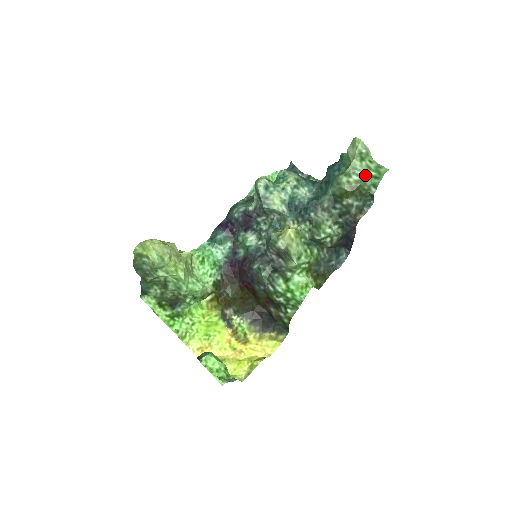
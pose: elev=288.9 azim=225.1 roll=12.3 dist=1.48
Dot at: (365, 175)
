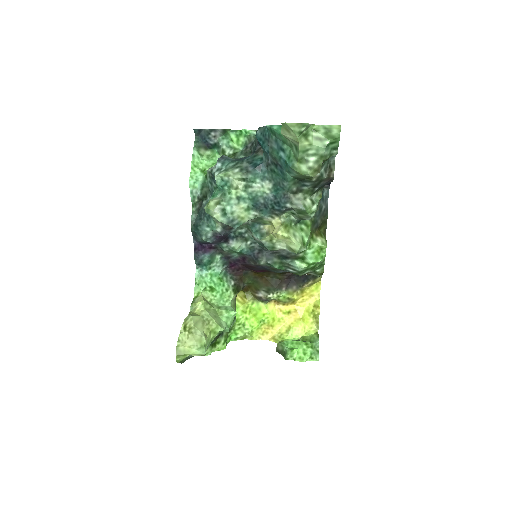
Dot at: (321, 151)
